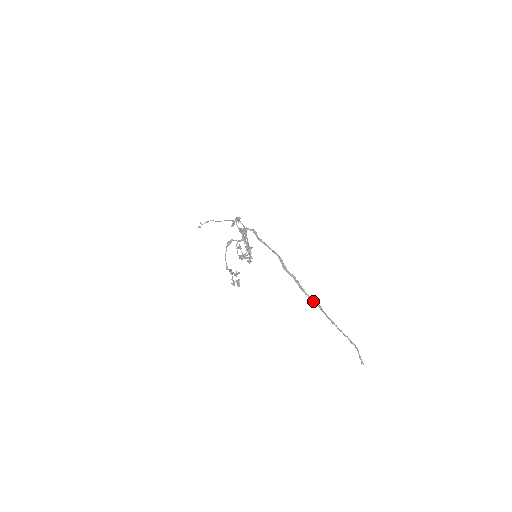
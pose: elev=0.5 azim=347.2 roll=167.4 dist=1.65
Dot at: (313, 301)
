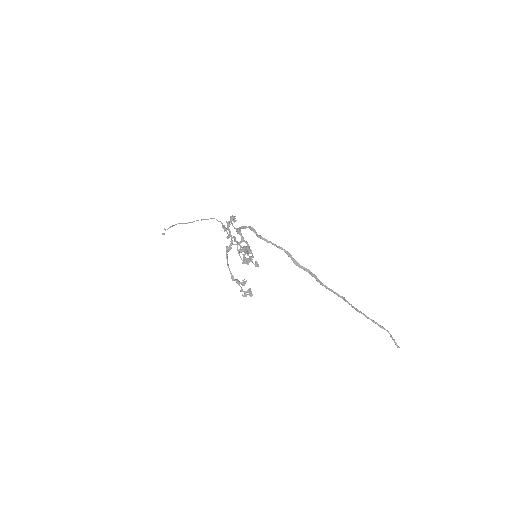
Dot at: (334, 293)
